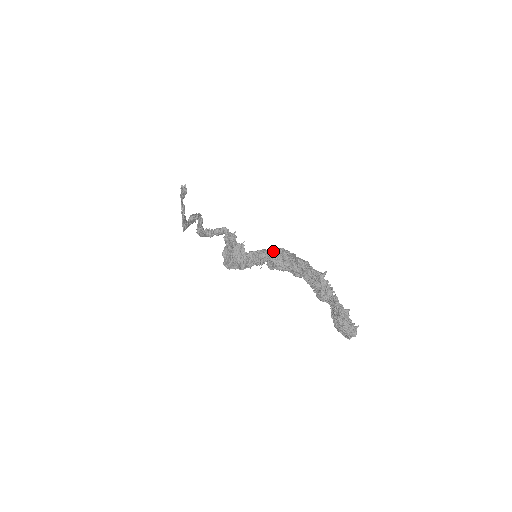
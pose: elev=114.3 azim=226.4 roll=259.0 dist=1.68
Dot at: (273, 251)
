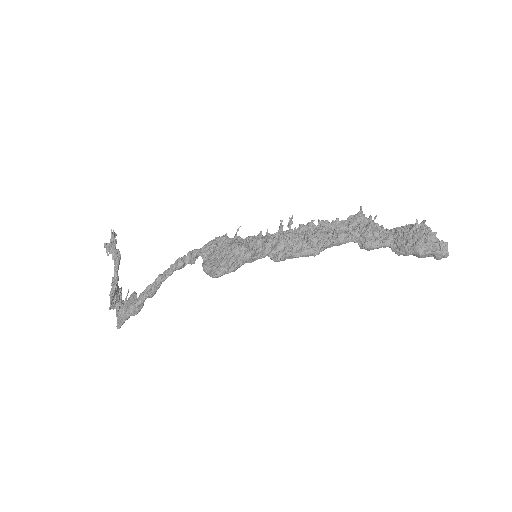
Dot at: occluded
